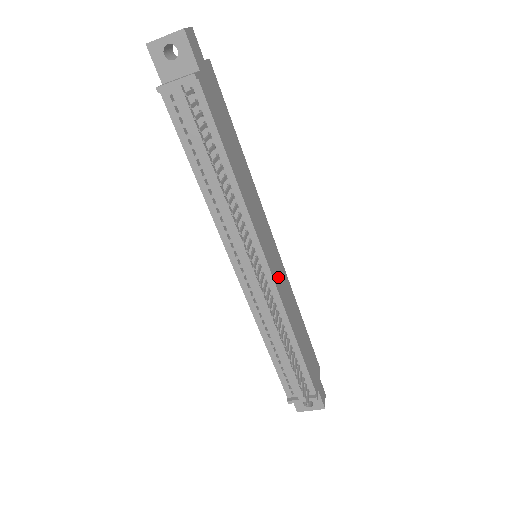
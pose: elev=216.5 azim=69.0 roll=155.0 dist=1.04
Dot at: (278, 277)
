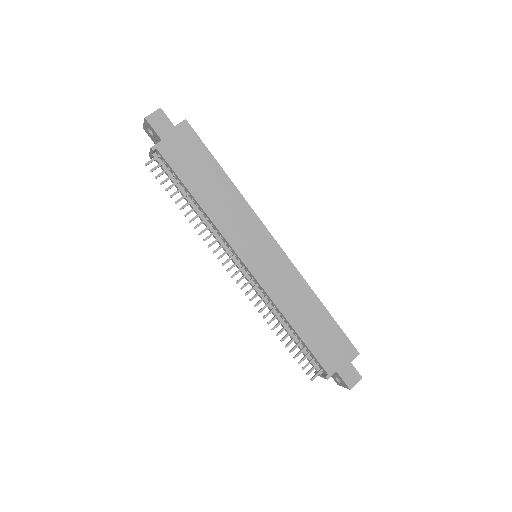
Dot at: (269, 274)
